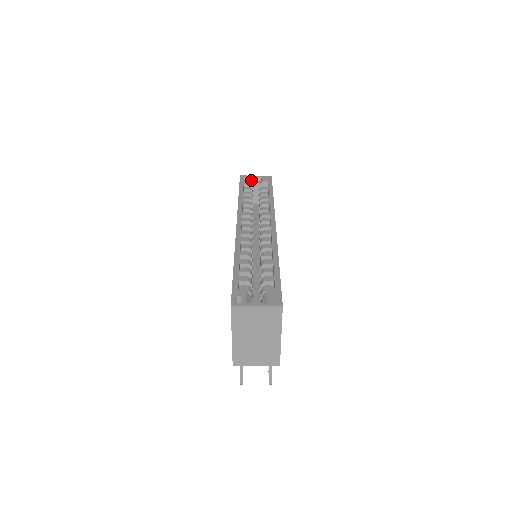
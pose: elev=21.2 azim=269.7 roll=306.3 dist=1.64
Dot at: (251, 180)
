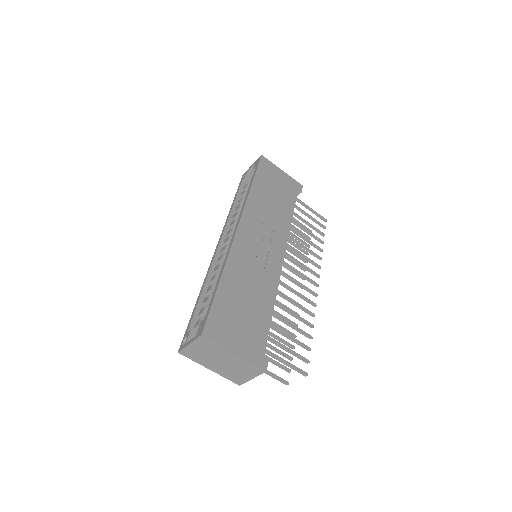
Dot at: (249, 173)
